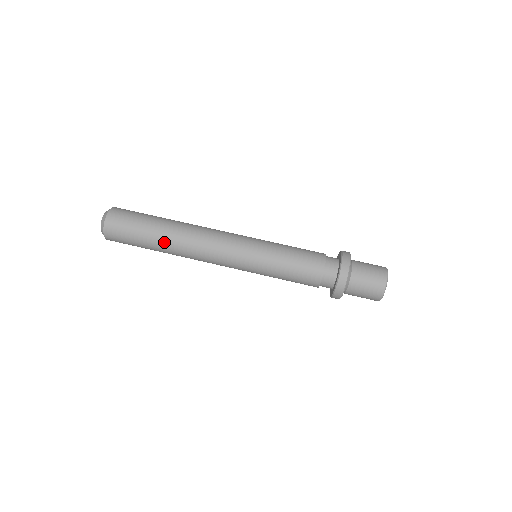
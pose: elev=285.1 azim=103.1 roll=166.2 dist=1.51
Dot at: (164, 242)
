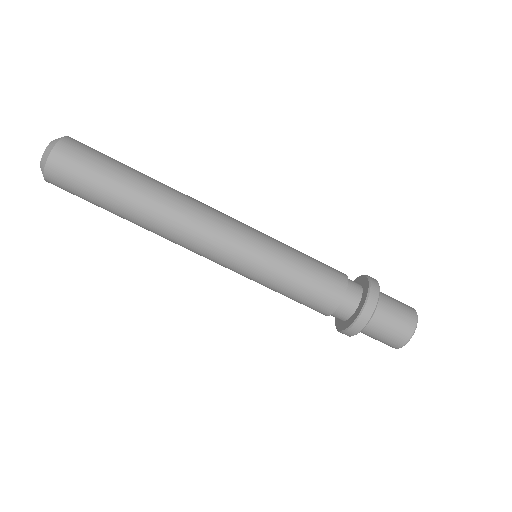
Dot at: occluded
